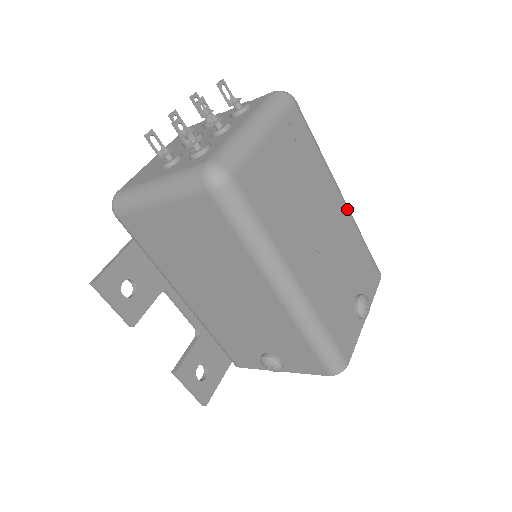
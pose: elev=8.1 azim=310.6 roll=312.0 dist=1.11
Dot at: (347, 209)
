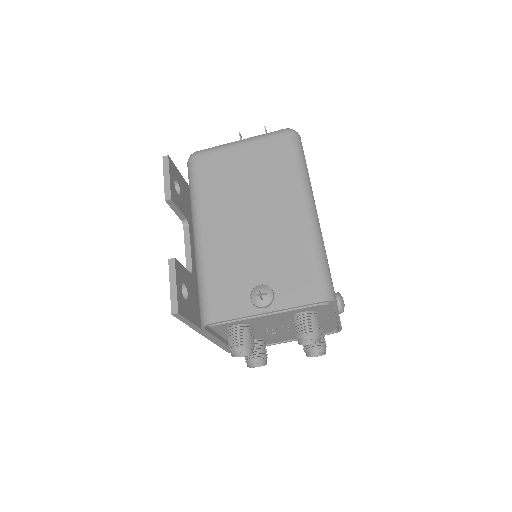
Dot at: occluded
